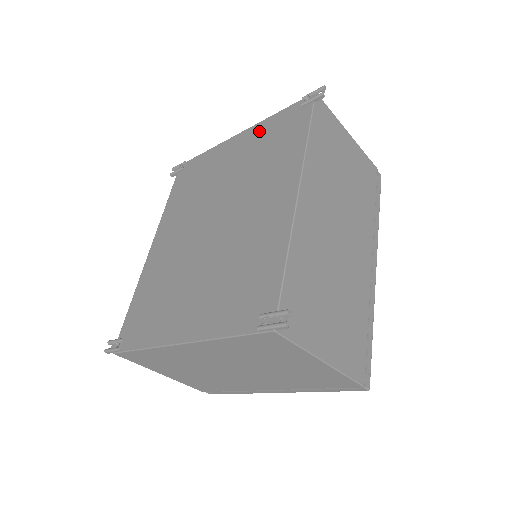
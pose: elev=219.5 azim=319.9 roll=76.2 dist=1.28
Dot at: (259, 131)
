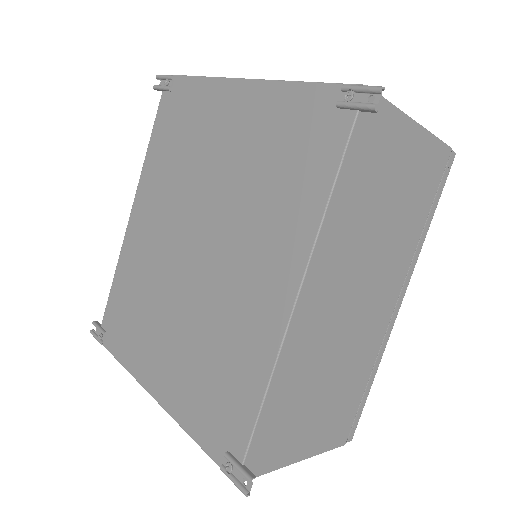
Dot at: (270, 105)
